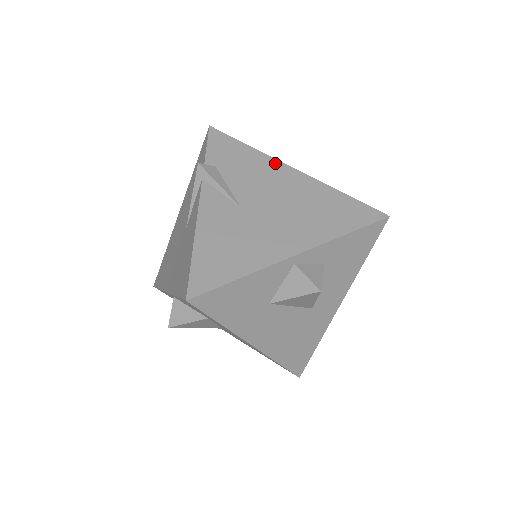
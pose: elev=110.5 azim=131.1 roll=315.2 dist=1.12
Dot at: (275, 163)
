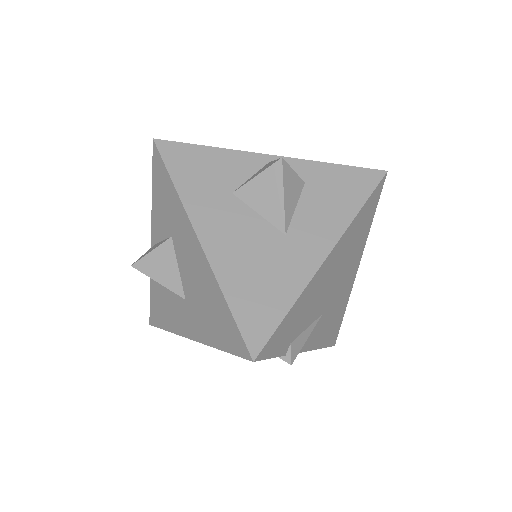
Dot at: occluded
